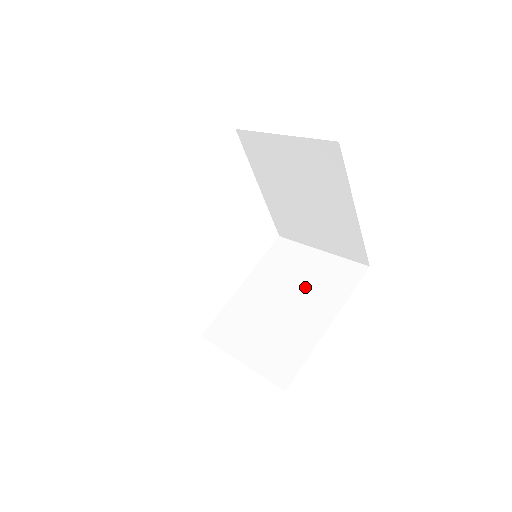
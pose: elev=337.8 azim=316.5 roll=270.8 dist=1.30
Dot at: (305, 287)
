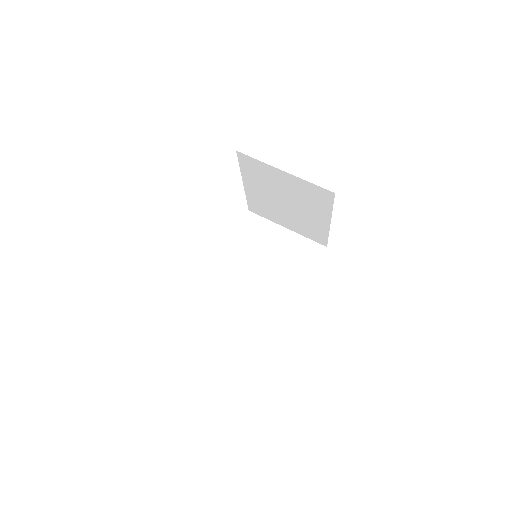
Dot at: (279, 261)
